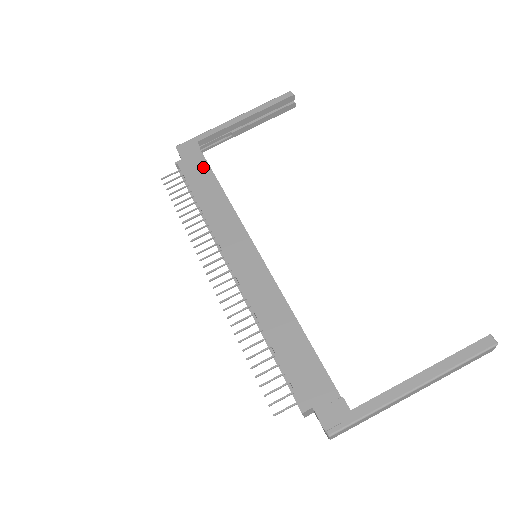
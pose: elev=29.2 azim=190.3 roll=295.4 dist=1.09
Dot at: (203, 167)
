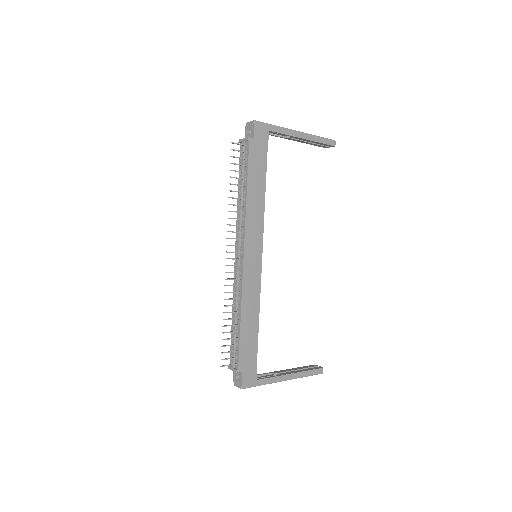
Dot at: (263, 160)
